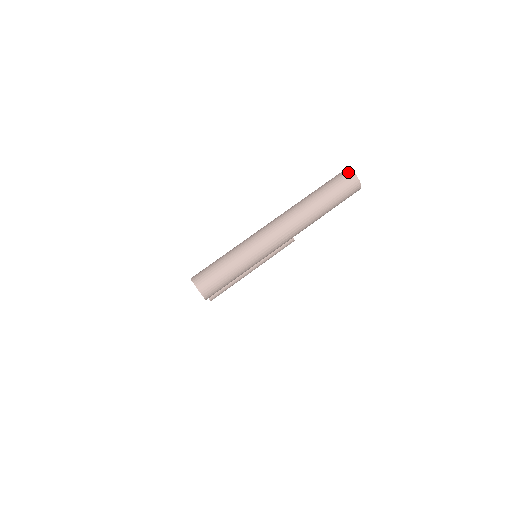
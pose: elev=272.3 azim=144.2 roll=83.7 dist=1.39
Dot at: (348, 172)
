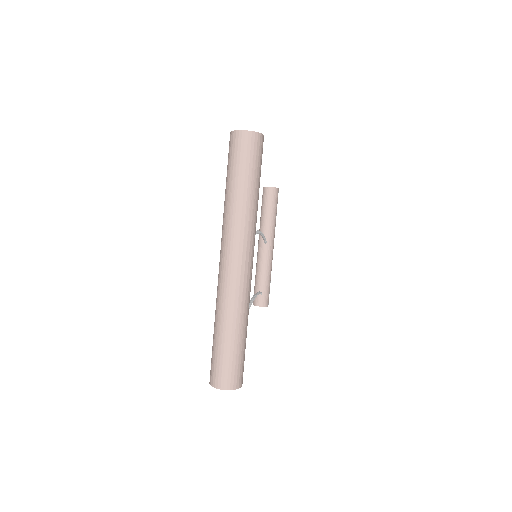
Dot at: (234, 136)
